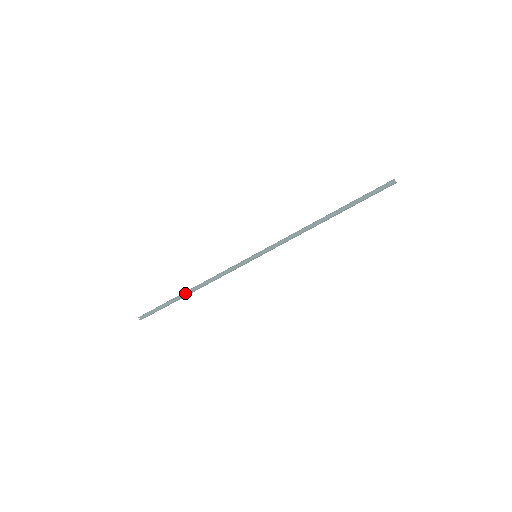
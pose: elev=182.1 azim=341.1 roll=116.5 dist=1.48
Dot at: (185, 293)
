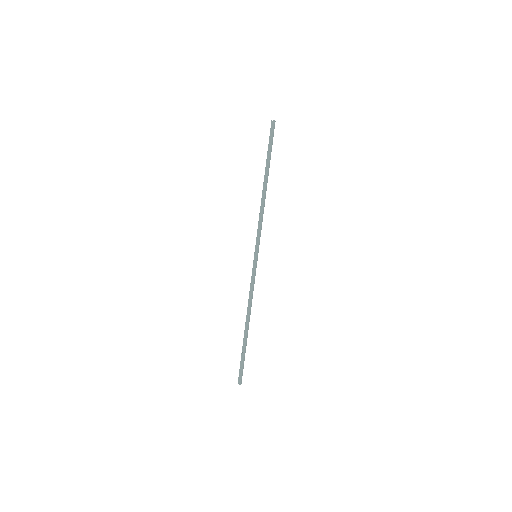
Dot at: (245, 332)
